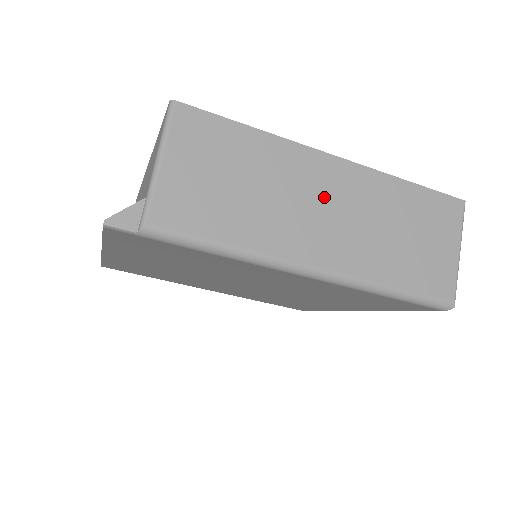
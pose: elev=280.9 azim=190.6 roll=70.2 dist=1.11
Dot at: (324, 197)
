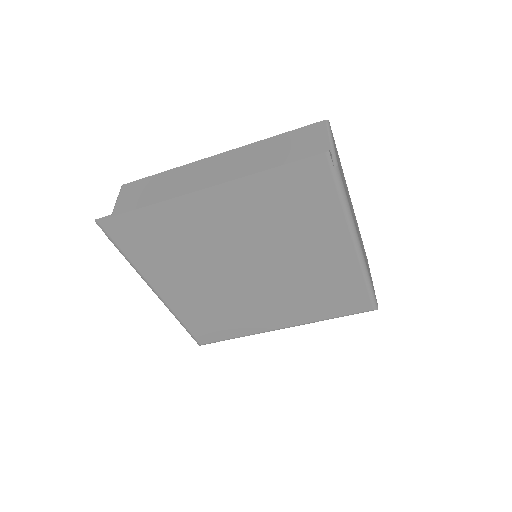
Dot at: occluded
